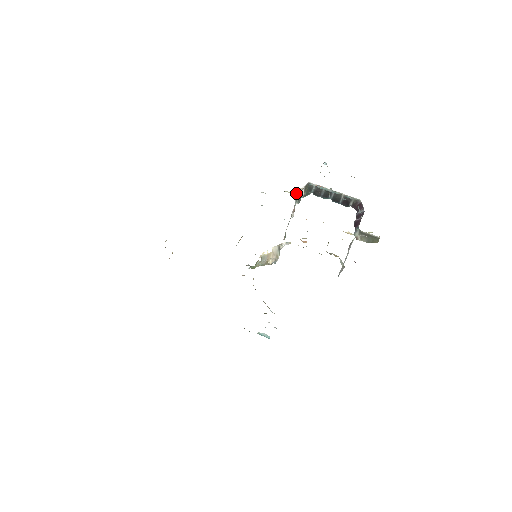
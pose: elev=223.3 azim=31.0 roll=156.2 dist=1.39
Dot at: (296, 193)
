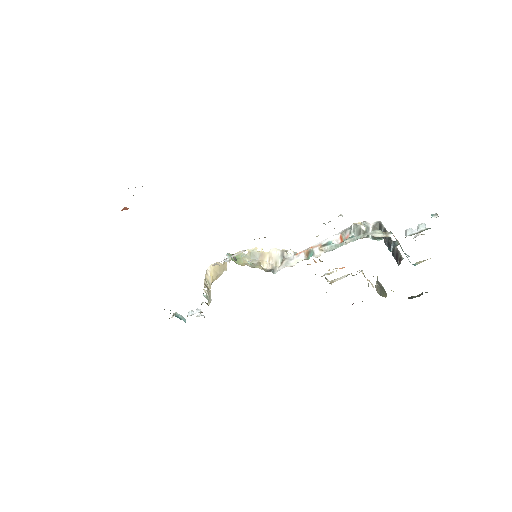
Dot at: (375, 235)
